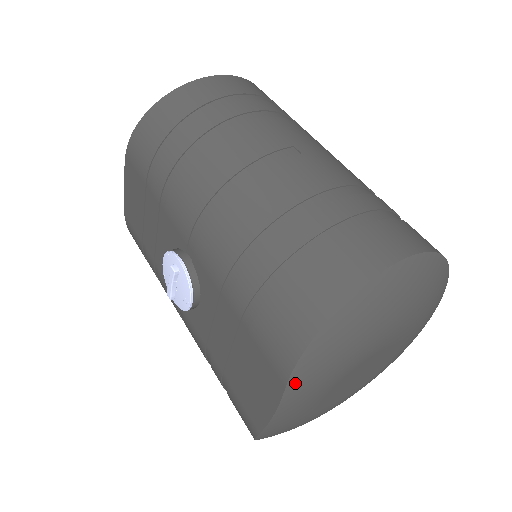
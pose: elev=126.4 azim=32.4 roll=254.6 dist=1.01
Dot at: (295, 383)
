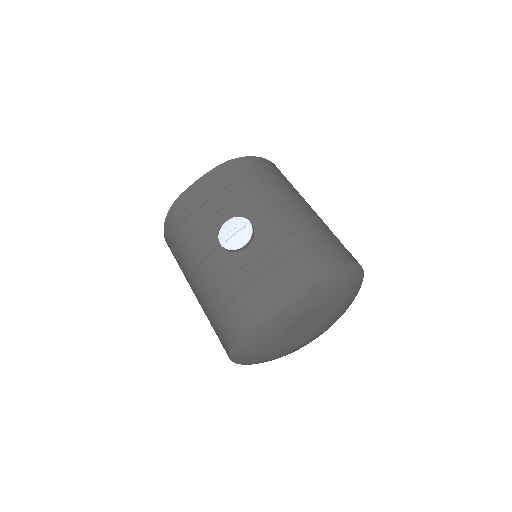
Dot at: (311, 290)
